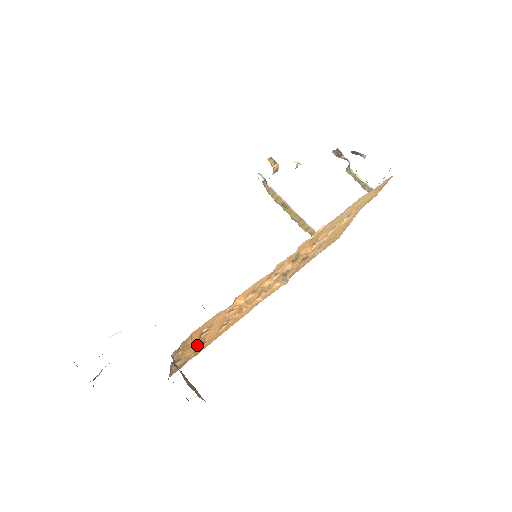
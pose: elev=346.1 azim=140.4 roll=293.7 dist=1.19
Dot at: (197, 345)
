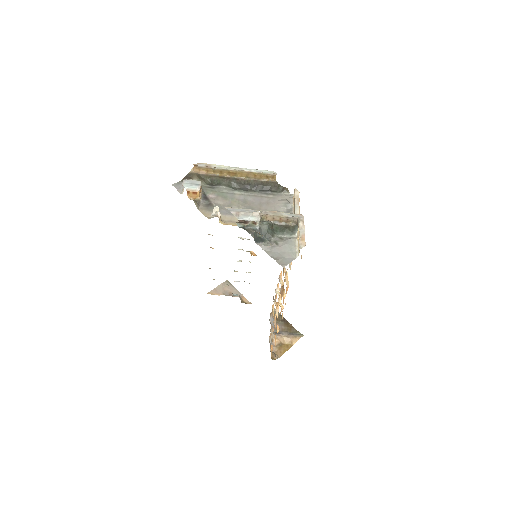
Dot at: (272, 305)
